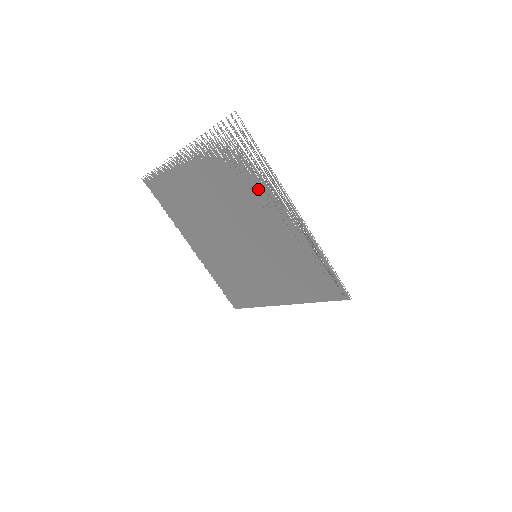
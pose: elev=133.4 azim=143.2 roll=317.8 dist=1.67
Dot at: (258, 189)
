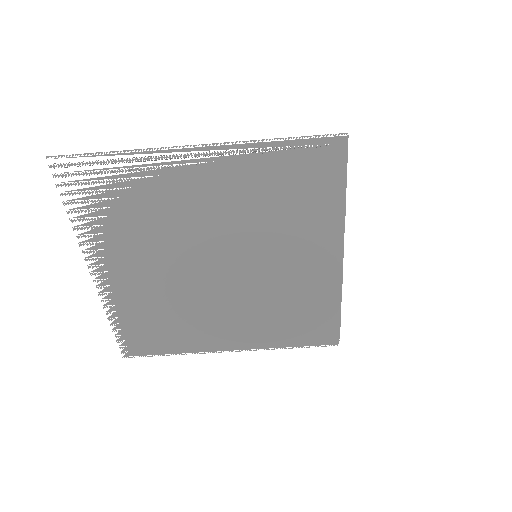
Dot at: (154, 190)
